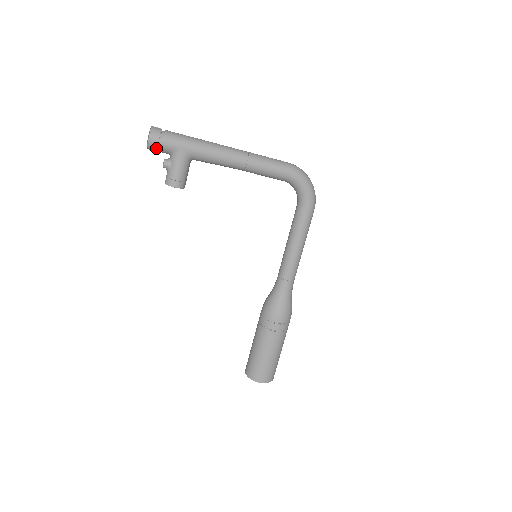
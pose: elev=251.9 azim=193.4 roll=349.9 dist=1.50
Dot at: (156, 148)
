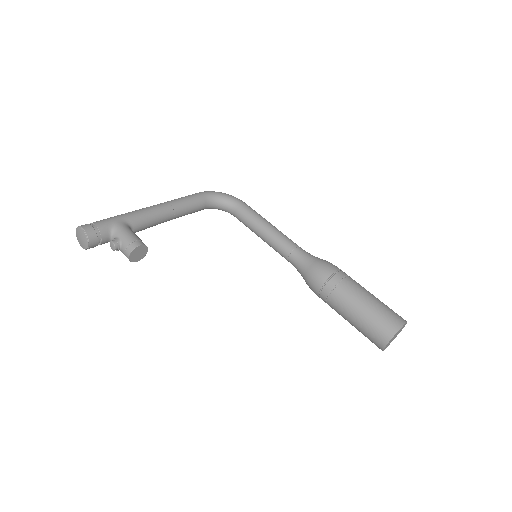
Dot at: (95, 234)
